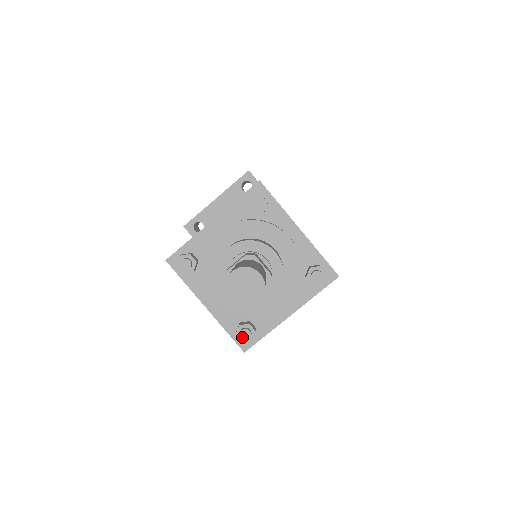
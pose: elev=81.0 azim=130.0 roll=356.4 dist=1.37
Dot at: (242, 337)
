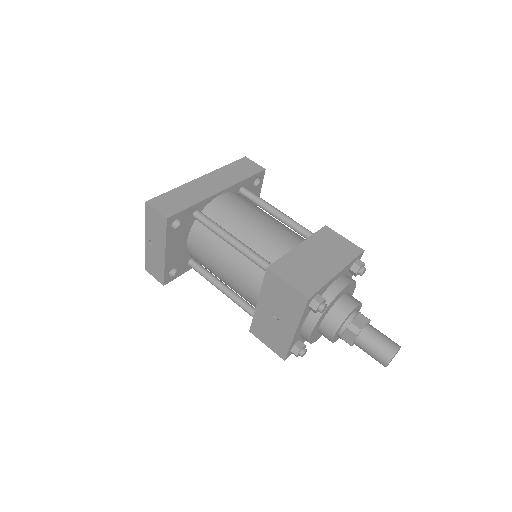
Dot at: occluded
